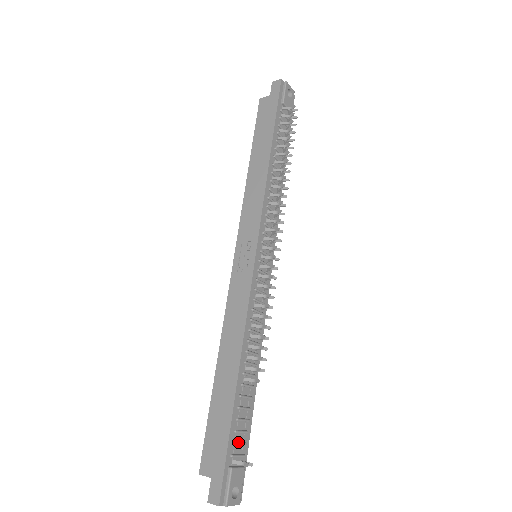
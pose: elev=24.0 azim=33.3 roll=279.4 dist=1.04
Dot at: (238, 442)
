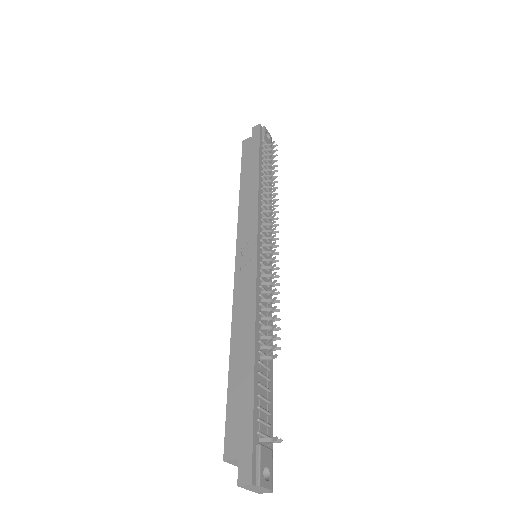
Dot at: (263, 420)
